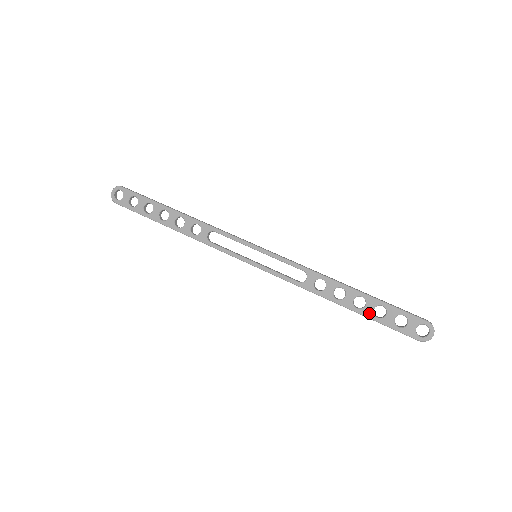
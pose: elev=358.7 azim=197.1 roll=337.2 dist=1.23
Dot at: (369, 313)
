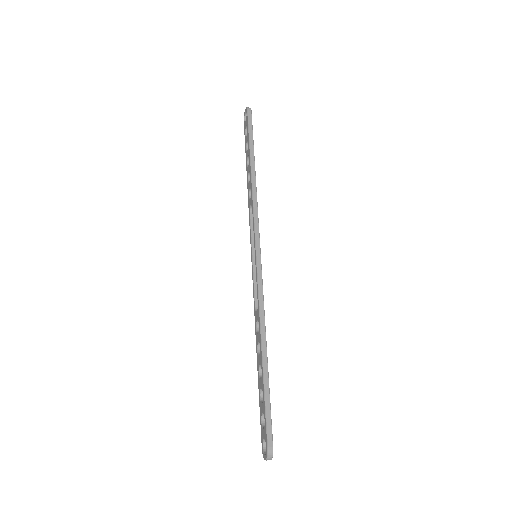
Dot at: (259, 387)
